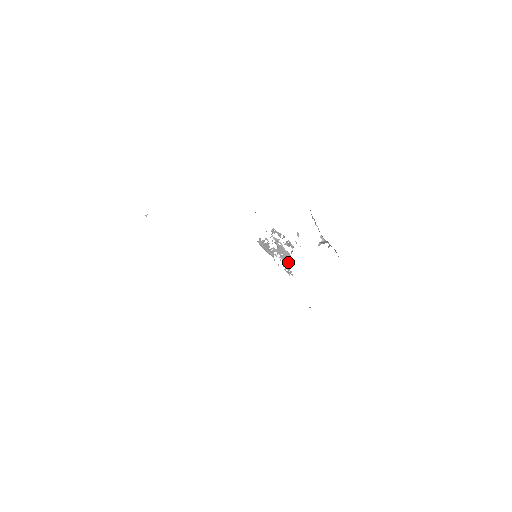
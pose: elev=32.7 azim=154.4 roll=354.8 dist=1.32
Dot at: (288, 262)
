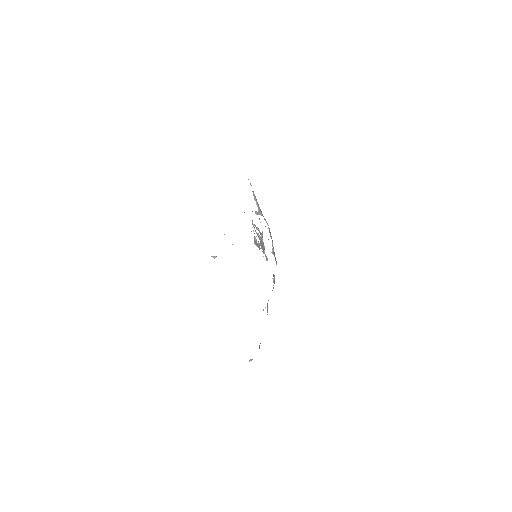
Dot at: (264, 250)
